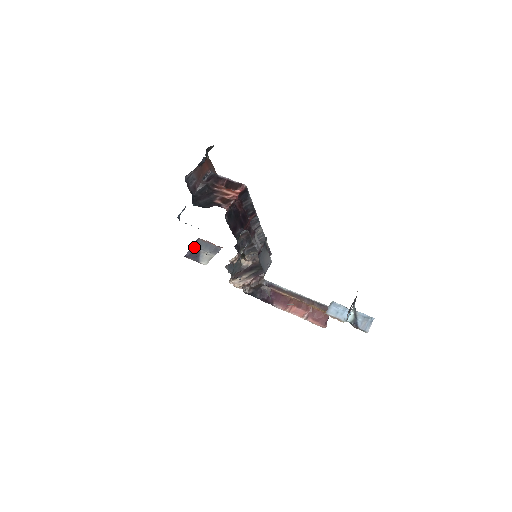
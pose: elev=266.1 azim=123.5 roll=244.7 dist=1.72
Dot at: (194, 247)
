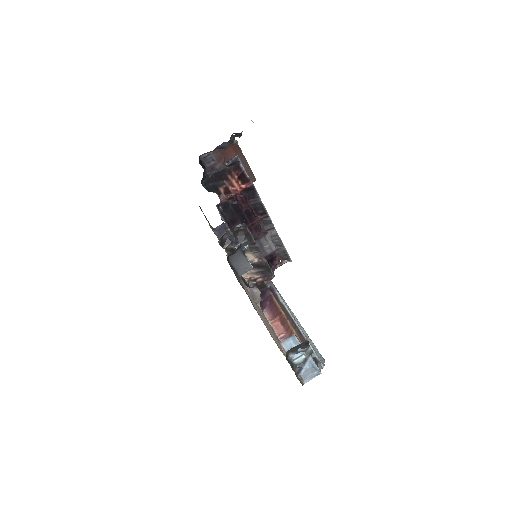
Dot at: occluded
